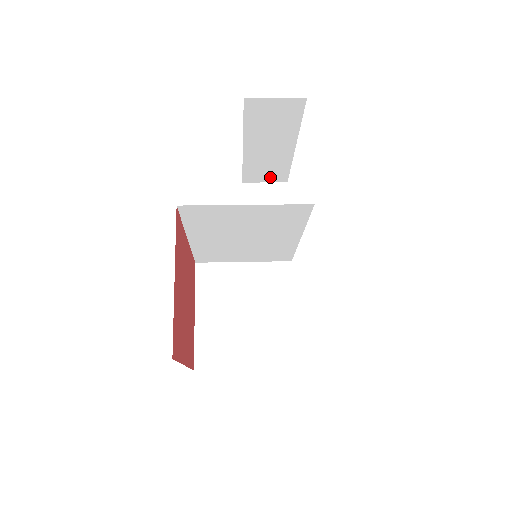
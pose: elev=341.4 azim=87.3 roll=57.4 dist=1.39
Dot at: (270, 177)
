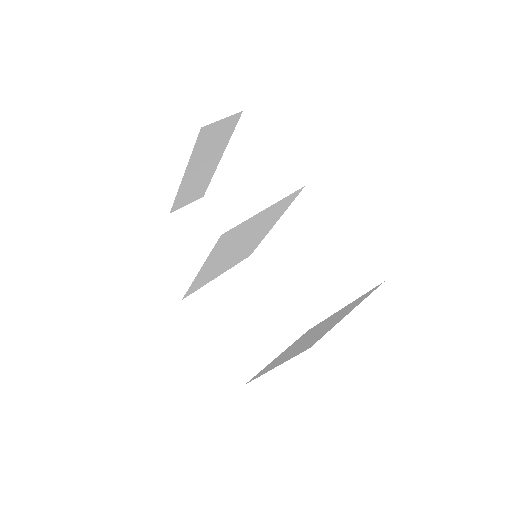
Dot at: (192, 198)
